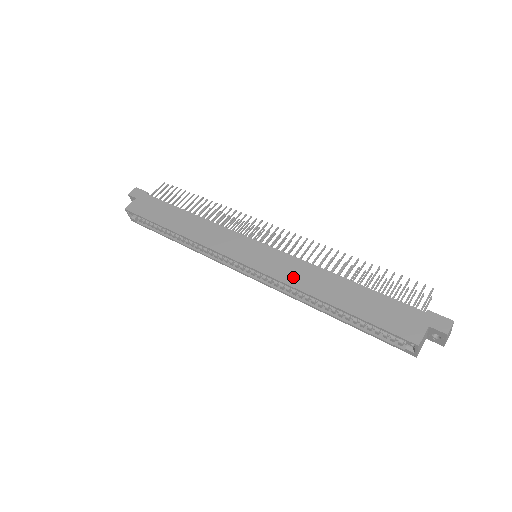
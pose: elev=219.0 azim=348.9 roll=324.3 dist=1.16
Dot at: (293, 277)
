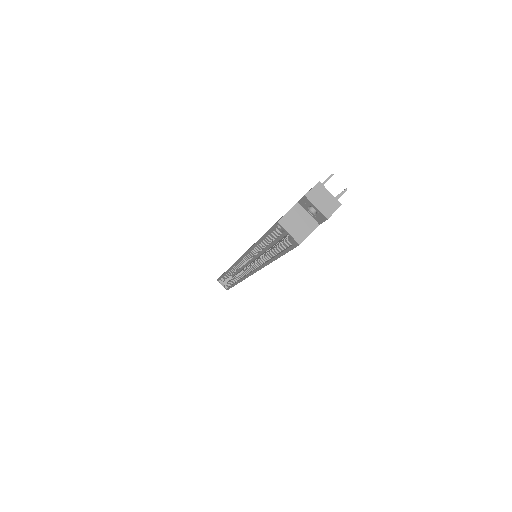
Dot at: occluded
